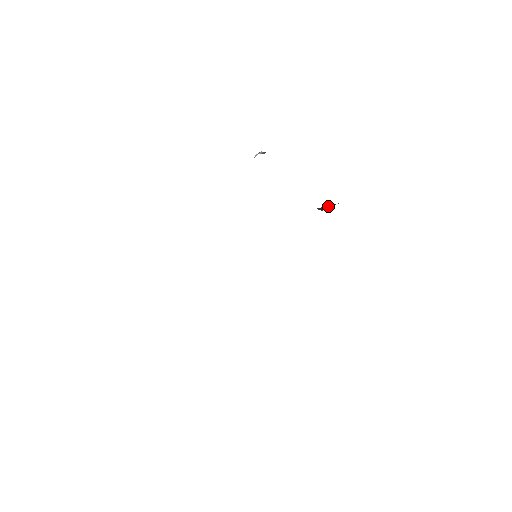
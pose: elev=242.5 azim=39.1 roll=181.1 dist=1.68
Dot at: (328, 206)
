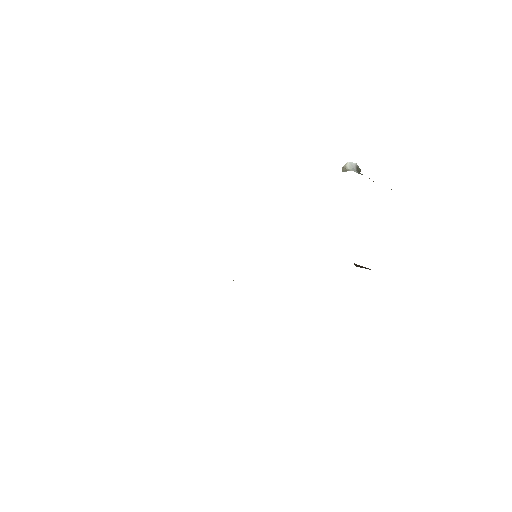
Dot at: (365, 267)
